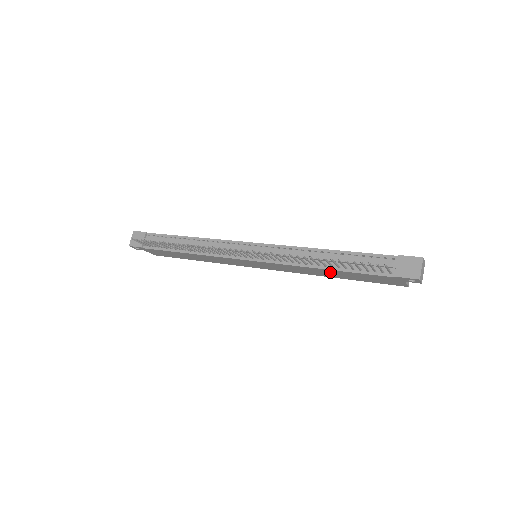
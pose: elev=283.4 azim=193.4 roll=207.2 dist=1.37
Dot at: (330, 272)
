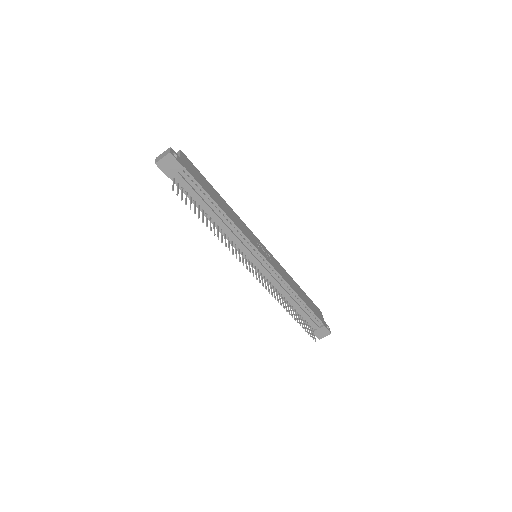
Dot at: occluded
